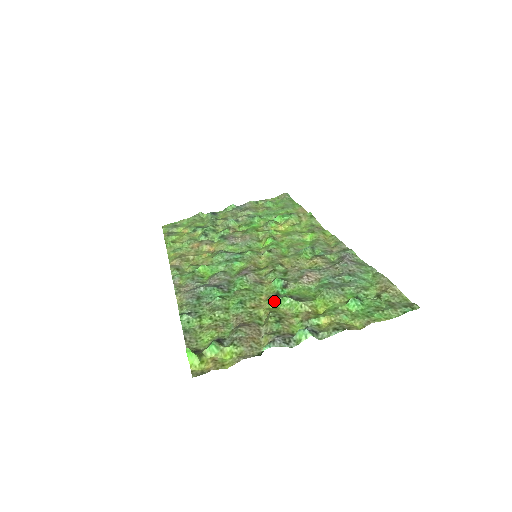
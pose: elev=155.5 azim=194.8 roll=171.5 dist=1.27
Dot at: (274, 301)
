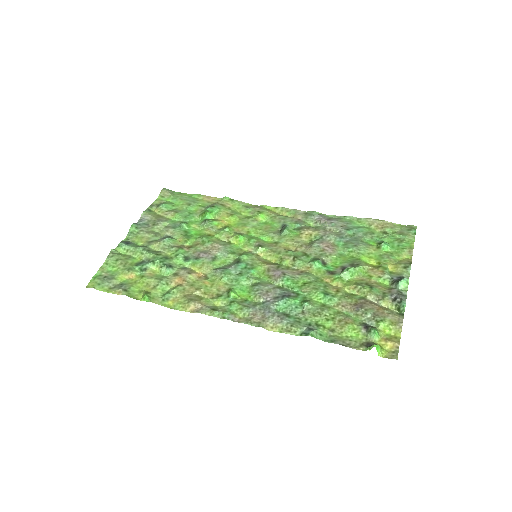
Dot at: (341, 277)
